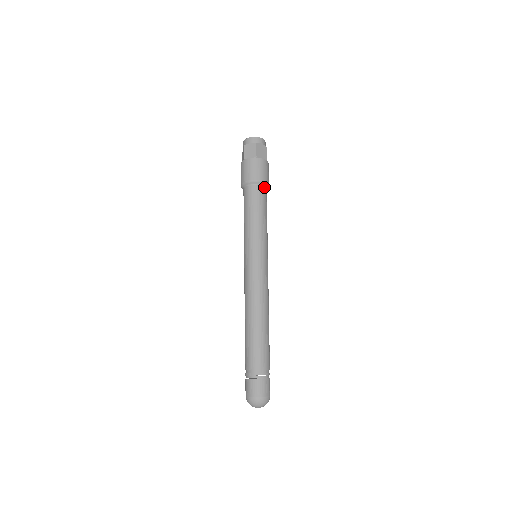
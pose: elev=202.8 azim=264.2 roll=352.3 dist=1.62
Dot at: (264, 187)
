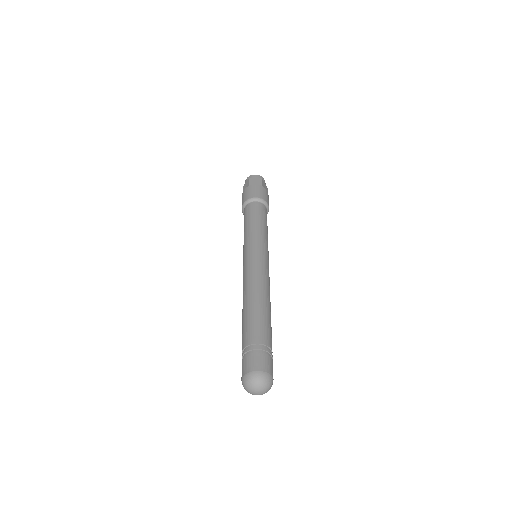
Dot at: (266, 209)
